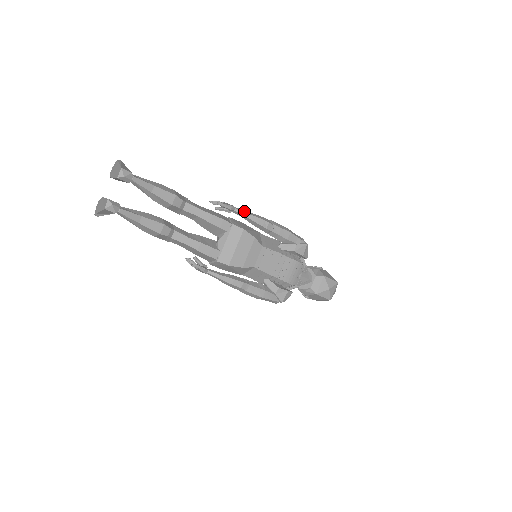
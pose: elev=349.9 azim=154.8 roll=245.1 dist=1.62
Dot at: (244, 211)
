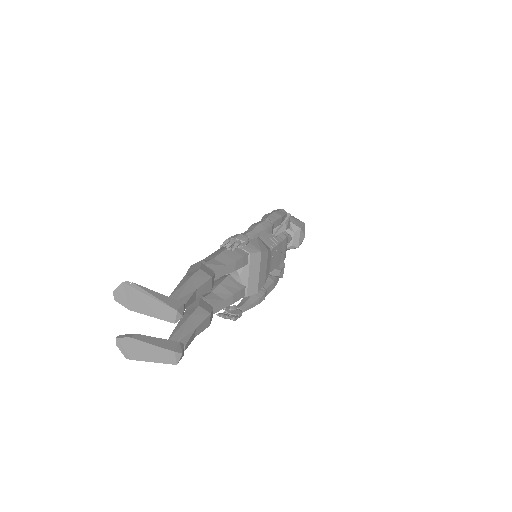
Dot at: (253, 232)
